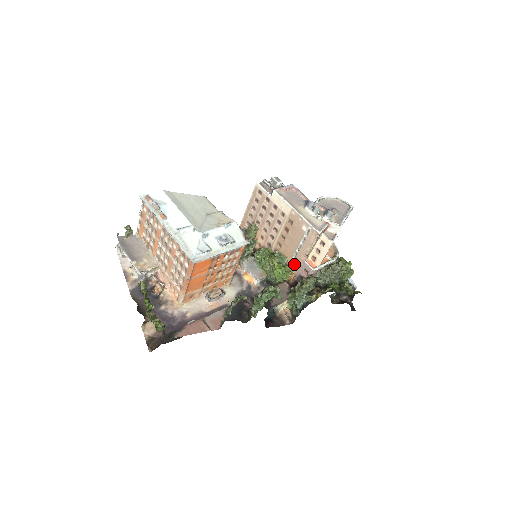
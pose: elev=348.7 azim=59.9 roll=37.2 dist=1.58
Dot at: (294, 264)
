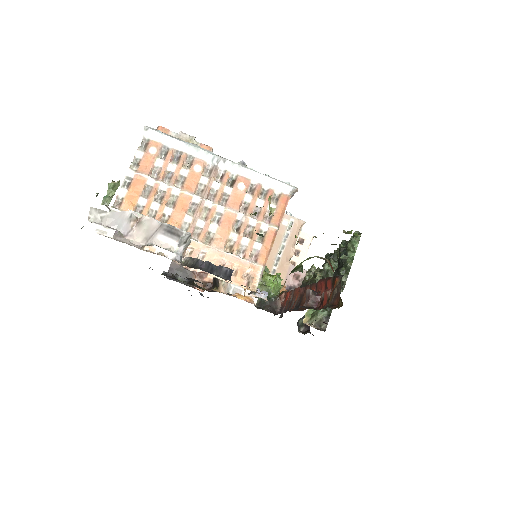
Dot at: occluded
